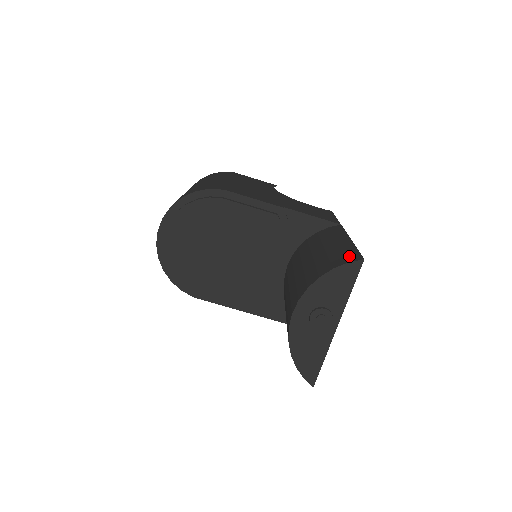
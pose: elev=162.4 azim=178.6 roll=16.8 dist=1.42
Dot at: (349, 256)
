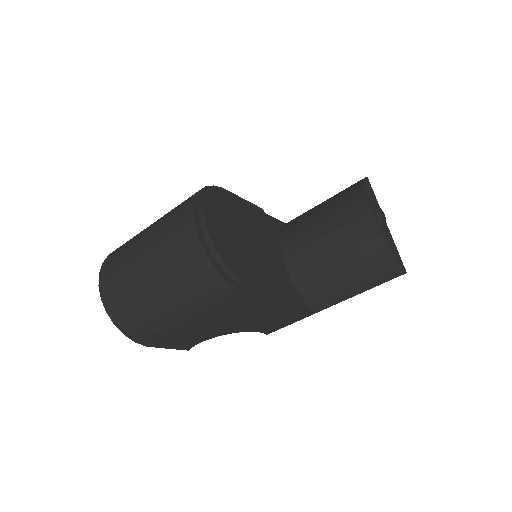
Dot at: (355, 183)
